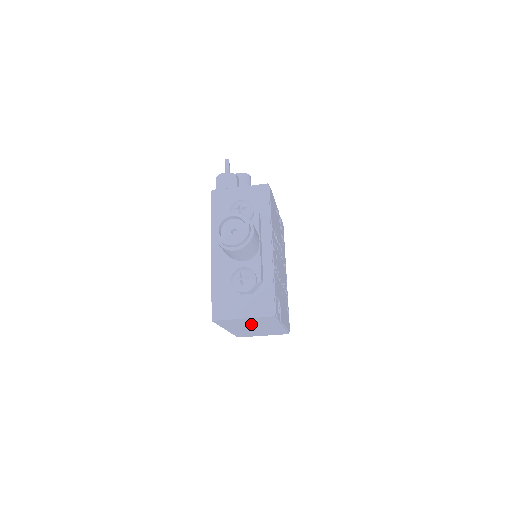
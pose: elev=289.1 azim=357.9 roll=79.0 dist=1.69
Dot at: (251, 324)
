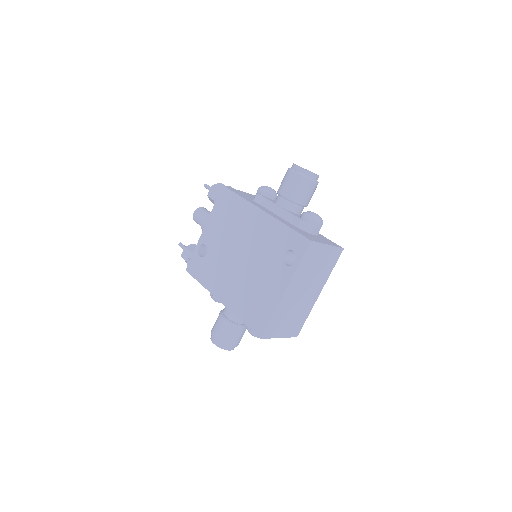
Dot at: (314, 273)
